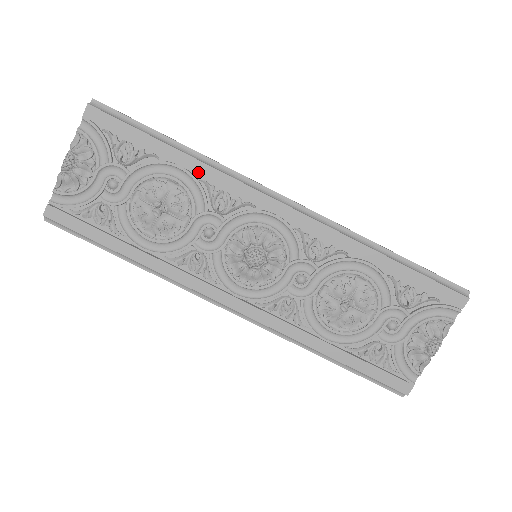
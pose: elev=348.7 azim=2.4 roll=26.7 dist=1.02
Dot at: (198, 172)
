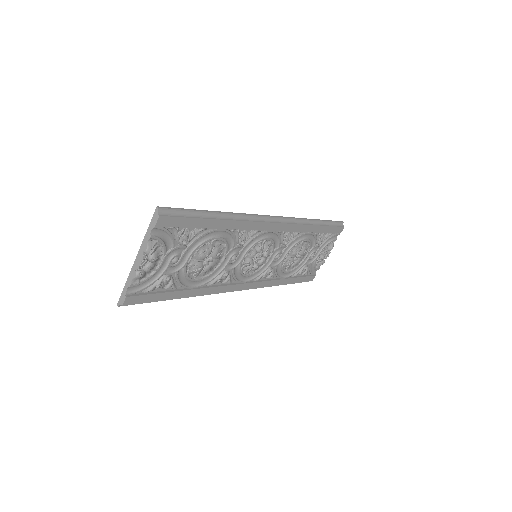
Dot at: (232, 228)
